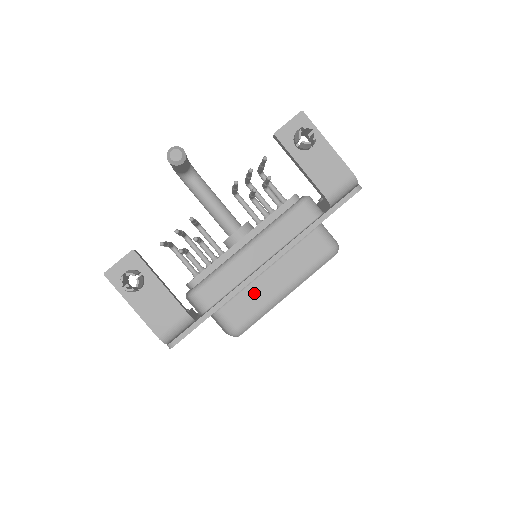
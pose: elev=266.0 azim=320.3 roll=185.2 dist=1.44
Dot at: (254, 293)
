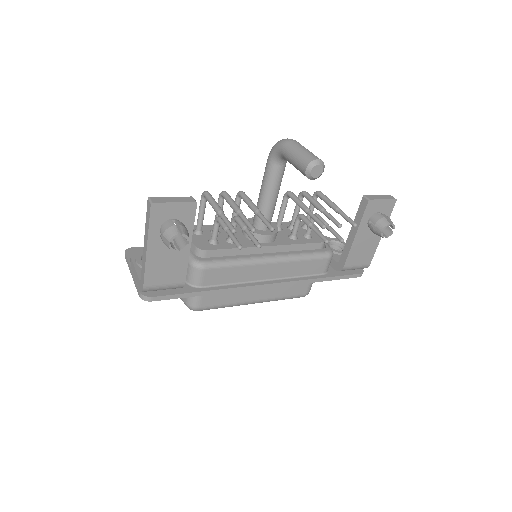
Dot at: occluded
